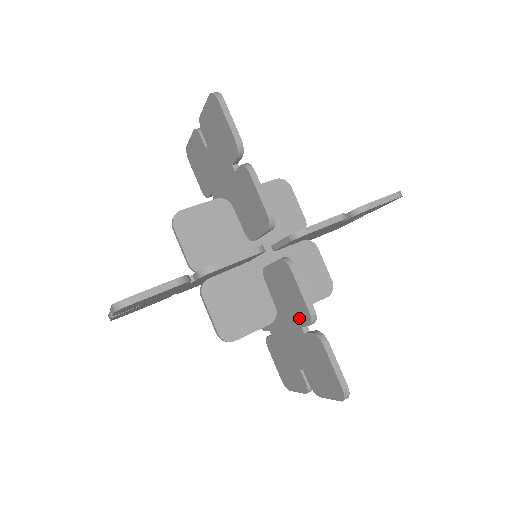
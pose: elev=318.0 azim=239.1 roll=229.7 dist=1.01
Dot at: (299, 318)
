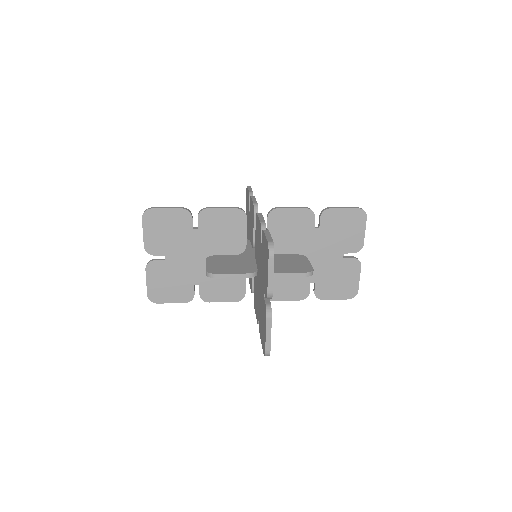
Dot at: (260, 242)
